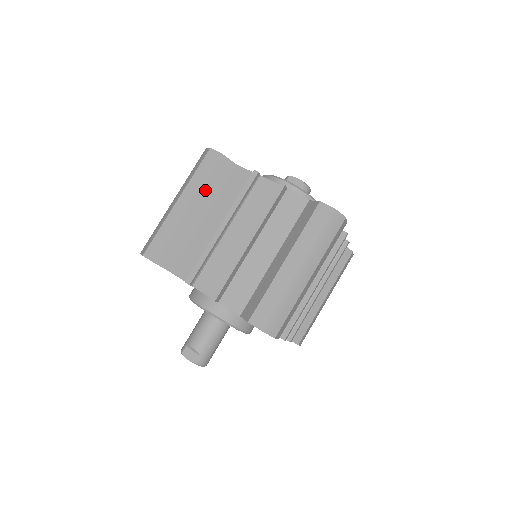
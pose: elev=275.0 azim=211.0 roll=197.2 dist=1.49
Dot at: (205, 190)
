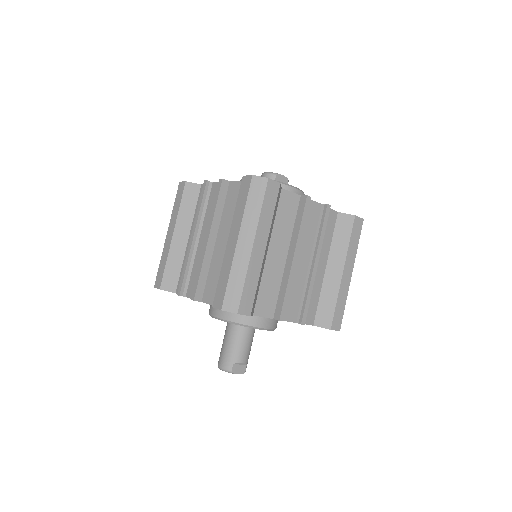
Dot at: (271, 225)
